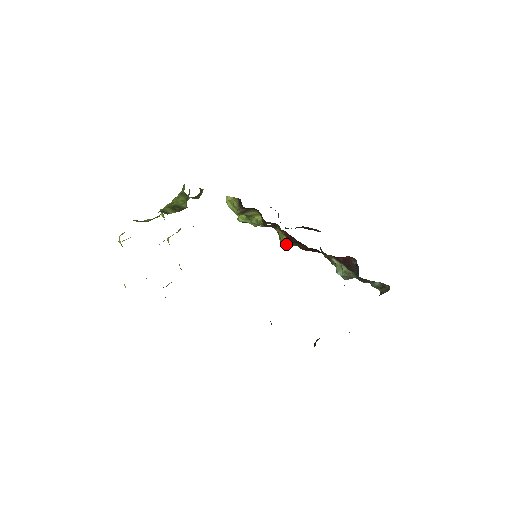
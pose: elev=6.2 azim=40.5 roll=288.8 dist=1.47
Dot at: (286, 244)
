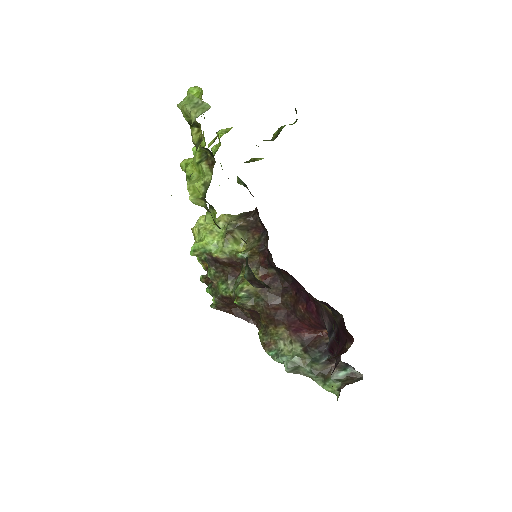
Dot at: (245, 294)
